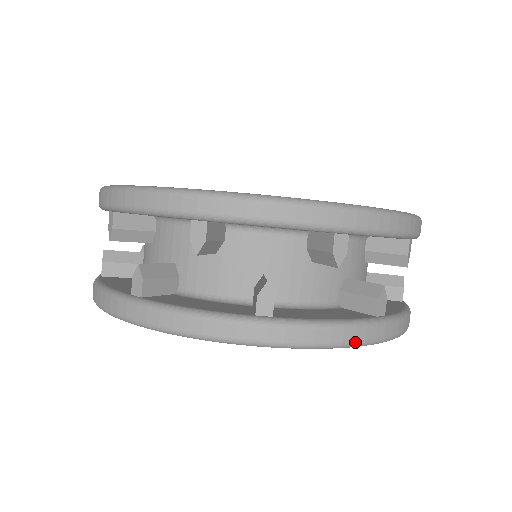
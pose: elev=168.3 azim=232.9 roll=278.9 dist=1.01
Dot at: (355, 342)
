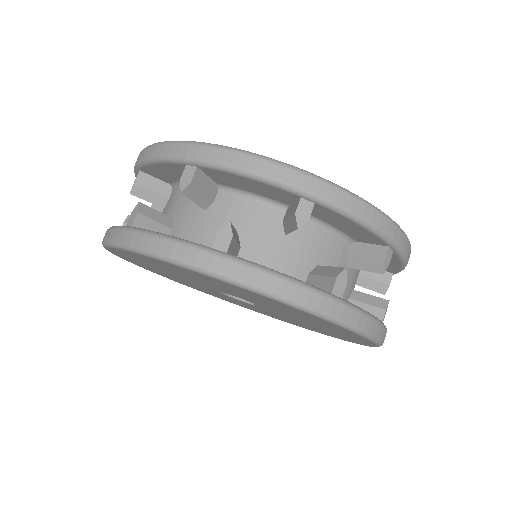
Dot at: (170, 255)
